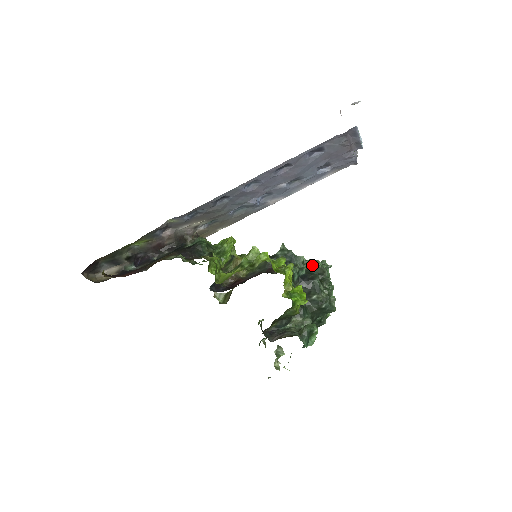
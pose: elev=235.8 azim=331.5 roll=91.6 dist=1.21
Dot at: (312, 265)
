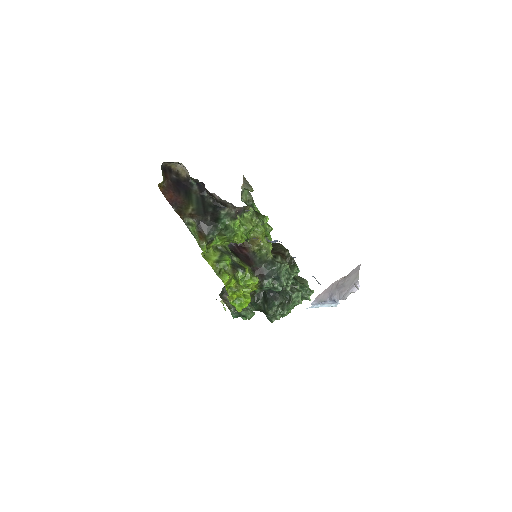
Dot at: (289, 292)
